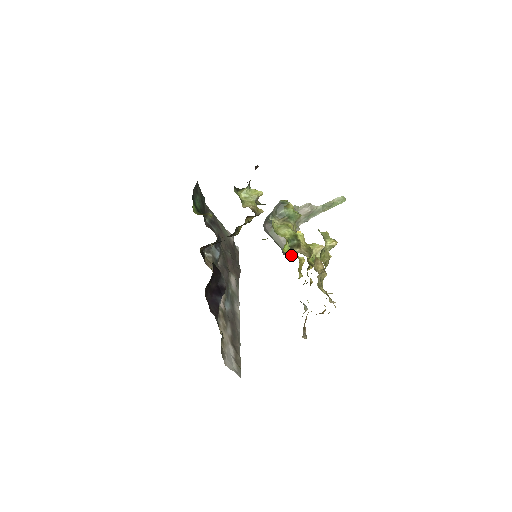
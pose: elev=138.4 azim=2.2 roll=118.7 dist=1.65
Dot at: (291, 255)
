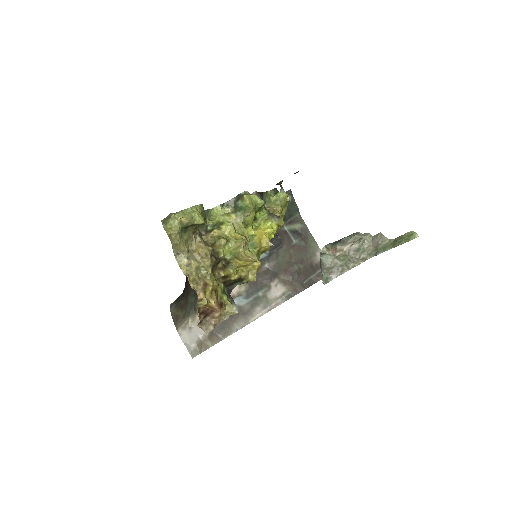
Dot at: (323, 280)
